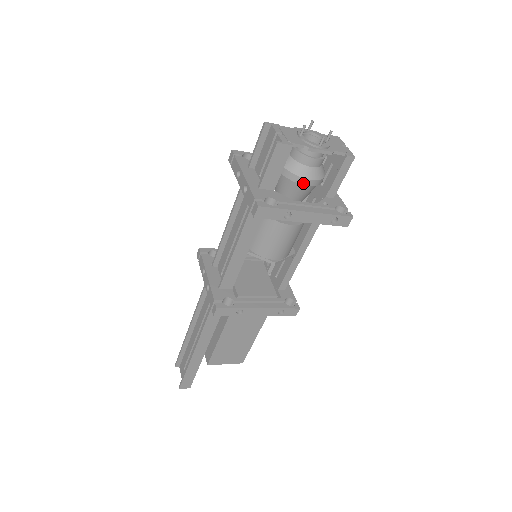
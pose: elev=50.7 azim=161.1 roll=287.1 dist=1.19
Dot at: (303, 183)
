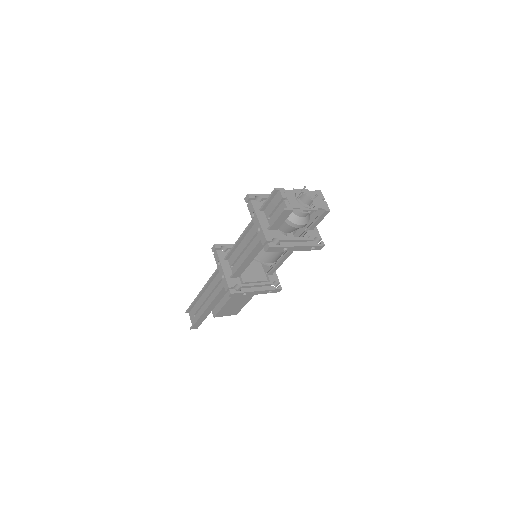
Dot at: (296, 227)
